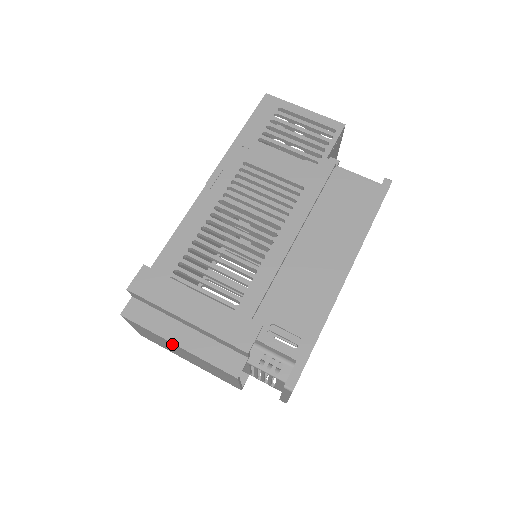
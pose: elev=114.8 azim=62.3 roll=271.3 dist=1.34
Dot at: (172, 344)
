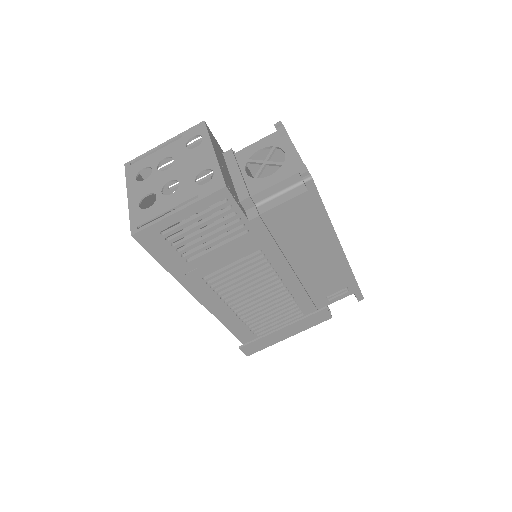
Dot at: occluded
